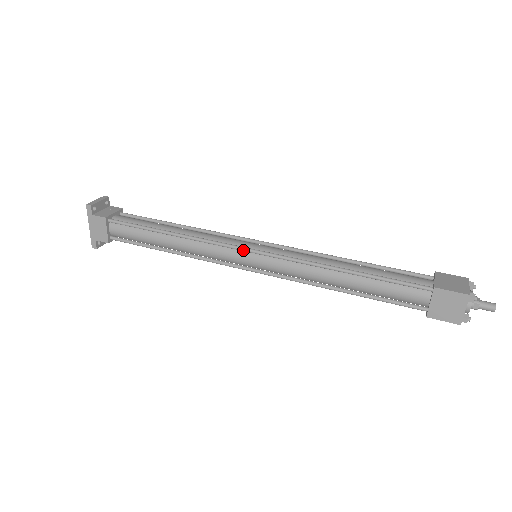
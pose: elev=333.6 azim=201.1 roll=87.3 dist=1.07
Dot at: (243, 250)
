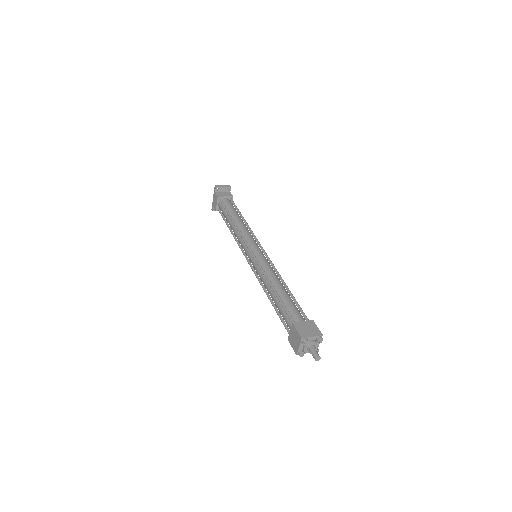
Dot at: (248, 248)
